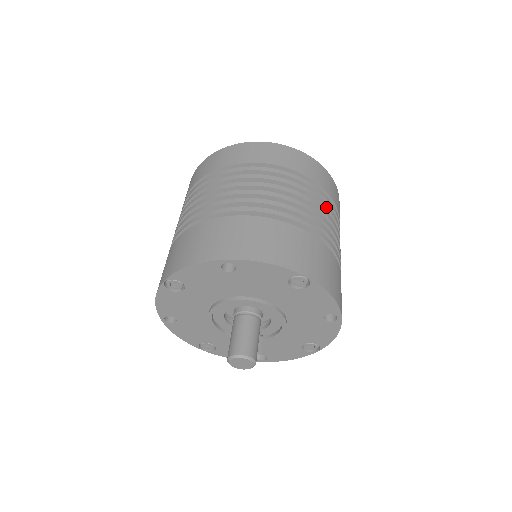
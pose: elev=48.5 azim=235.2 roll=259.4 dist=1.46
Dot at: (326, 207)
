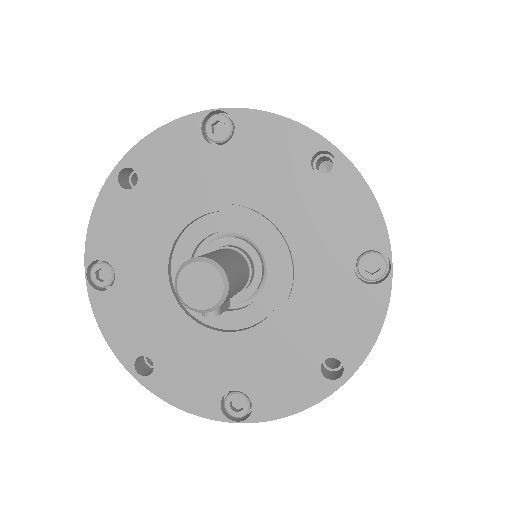
Dot at: occluded
